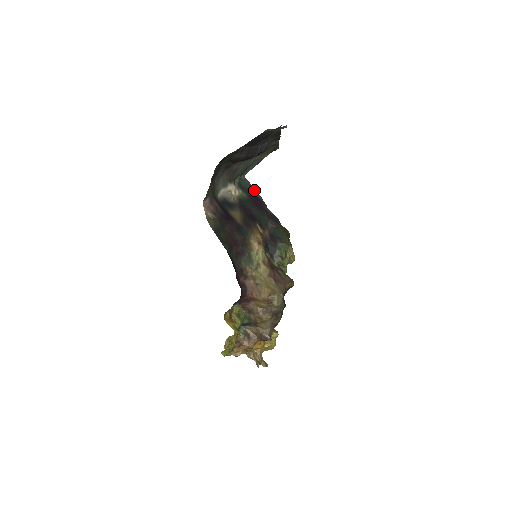
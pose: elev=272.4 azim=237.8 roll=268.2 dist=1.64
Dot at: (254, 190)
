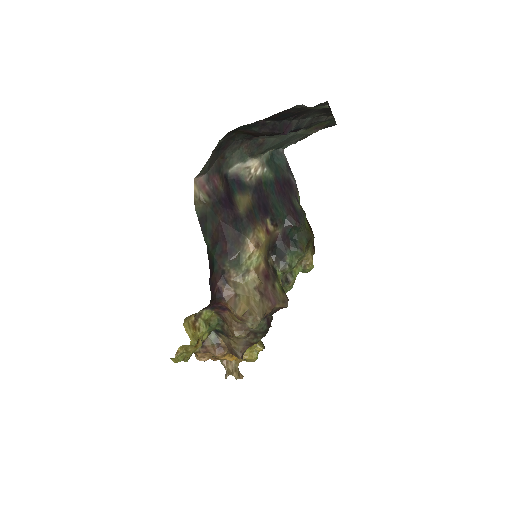
Dot at: (289, 170)
